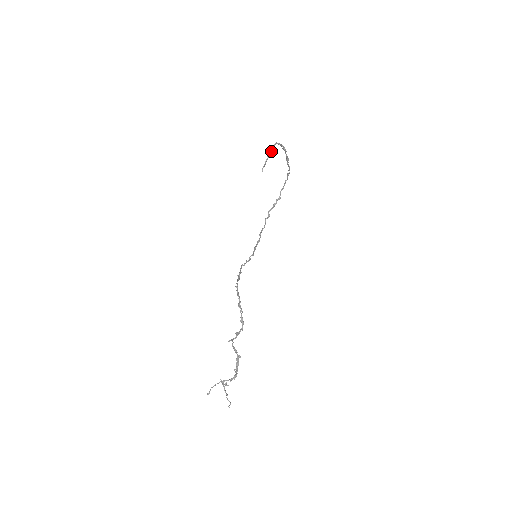
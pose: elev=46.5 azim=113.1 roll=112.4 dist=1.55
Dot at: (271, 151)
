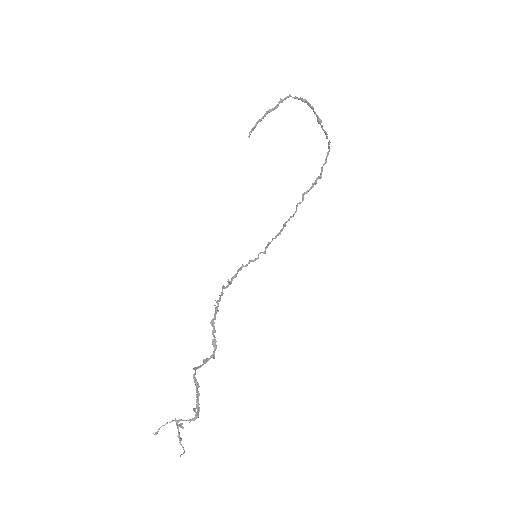
Dot at: (272, 108)
